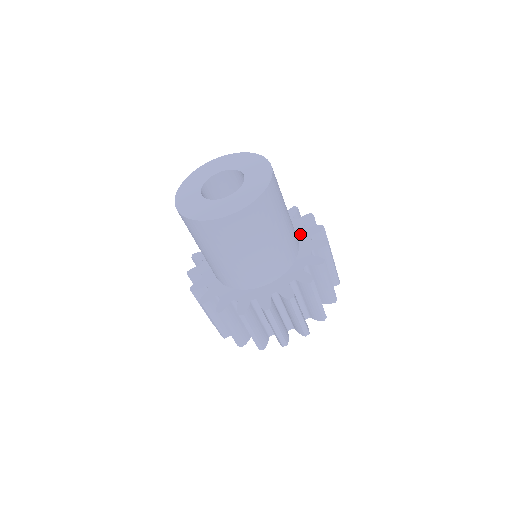
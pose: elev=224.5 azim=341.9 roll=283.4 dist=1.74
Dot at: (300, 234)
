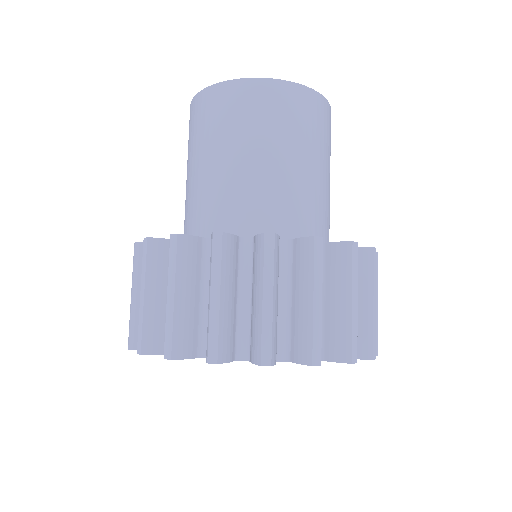
Dot at: occluded
